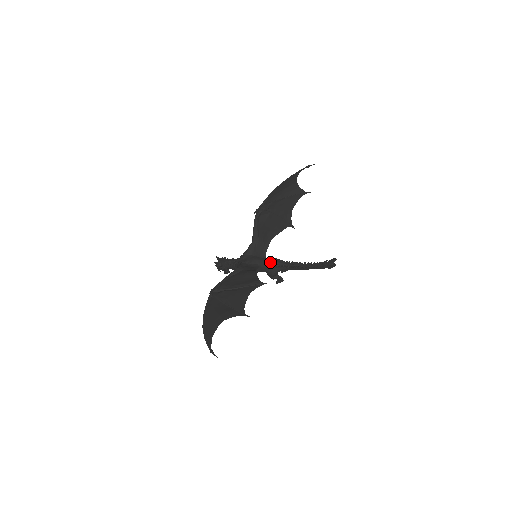
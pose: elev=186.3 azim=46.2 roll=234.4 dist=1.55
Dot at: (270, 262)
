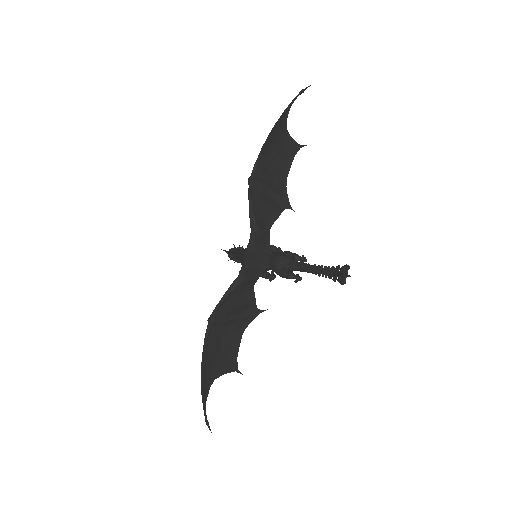
Dot at: (274, 263)
